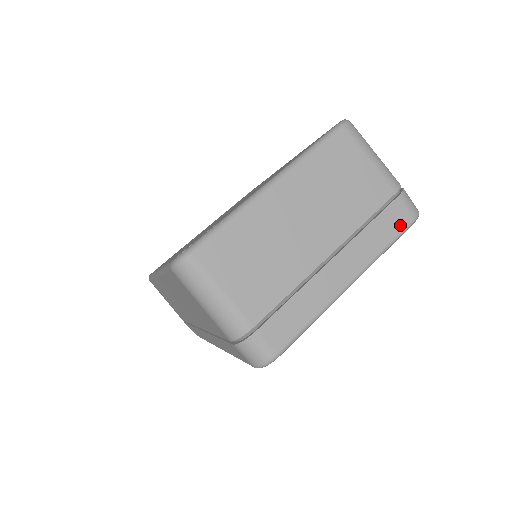
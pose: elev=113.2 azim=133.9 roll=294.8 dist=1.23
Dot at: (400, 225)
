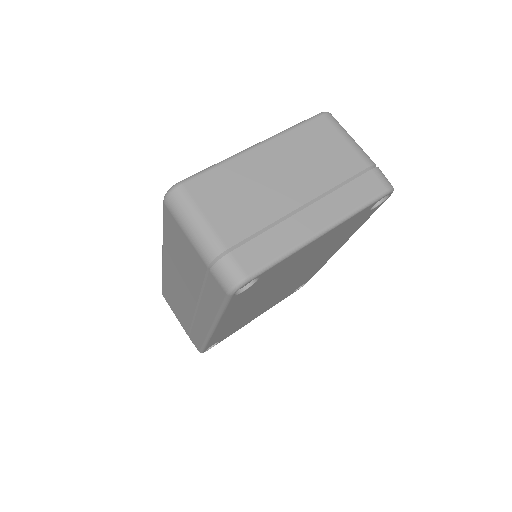
Dot at: (373, 192)
